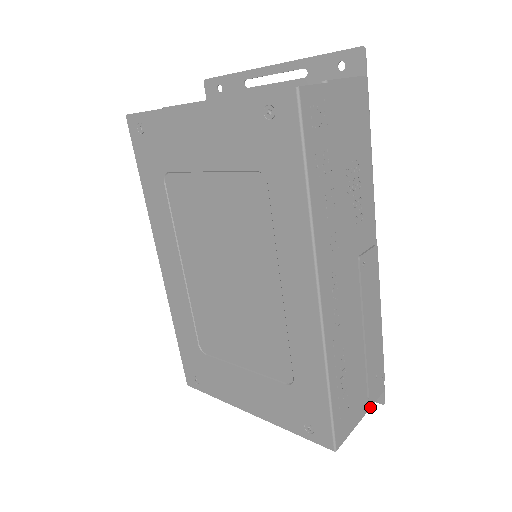
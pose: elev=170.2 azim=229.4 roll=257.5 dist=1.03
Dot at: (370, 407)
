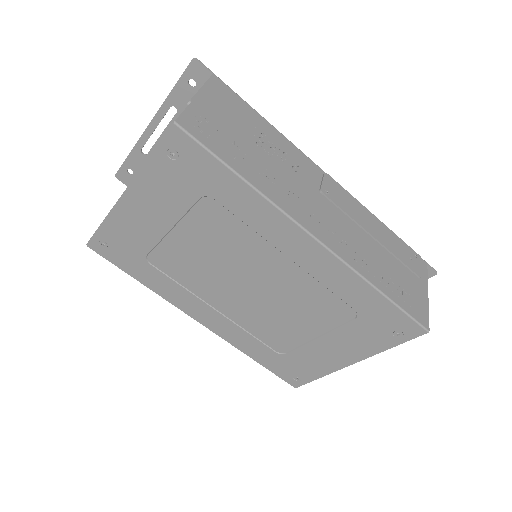
Dot at: (427, 283)
